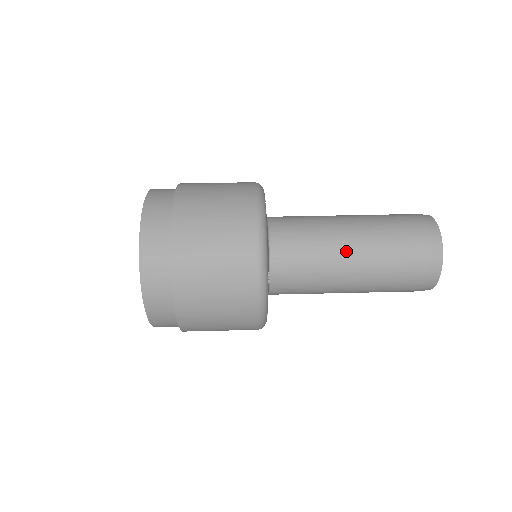
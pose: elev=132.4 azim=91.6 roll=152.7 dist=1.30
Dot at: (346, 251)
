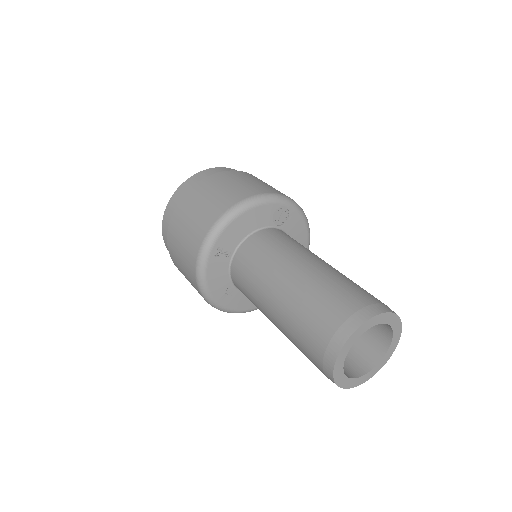
Dot at: (283, 276)
